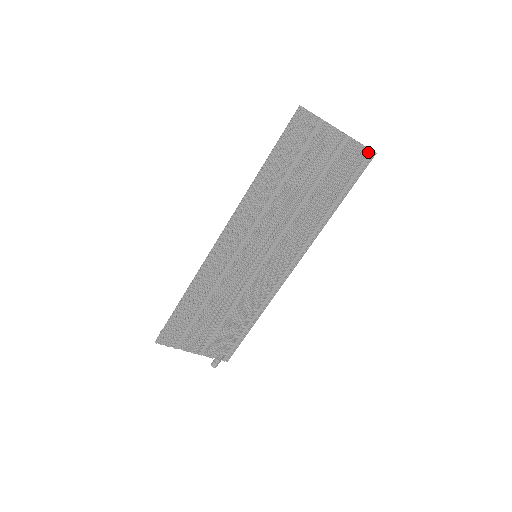
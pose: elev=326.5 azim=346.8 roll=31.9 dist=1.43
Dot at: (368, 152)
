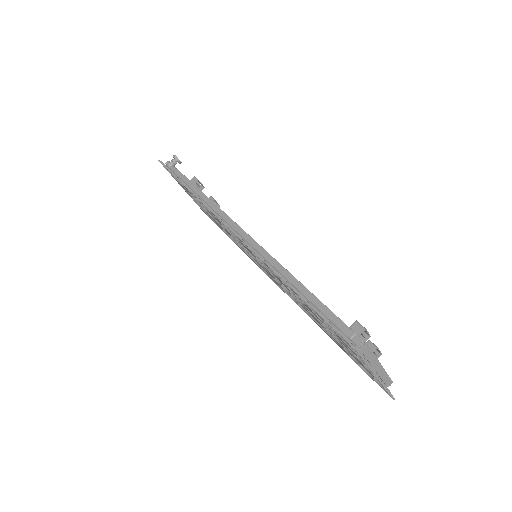
Dot at: occluded
